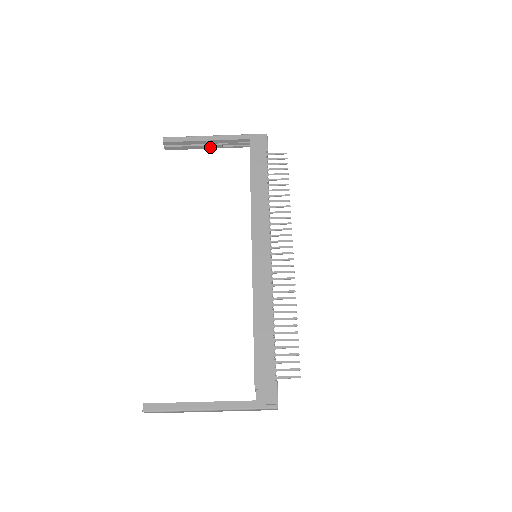
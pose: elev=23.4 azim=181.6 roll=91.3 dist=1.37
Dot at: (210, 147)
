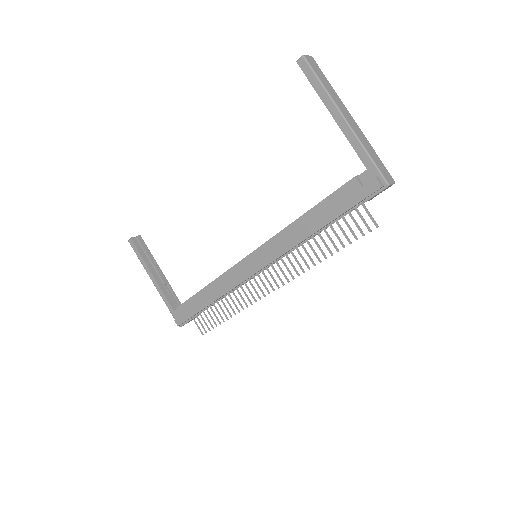
Dot at: occluded
